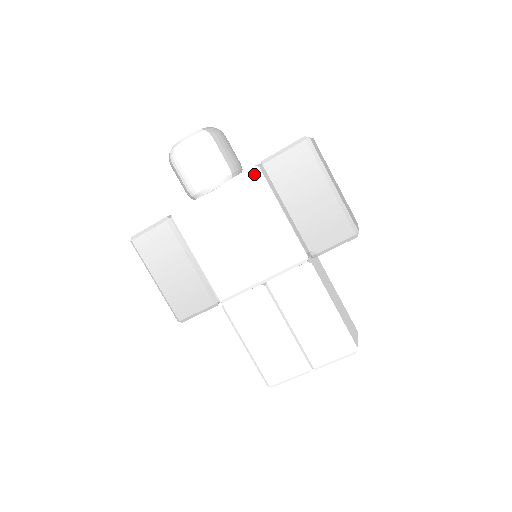
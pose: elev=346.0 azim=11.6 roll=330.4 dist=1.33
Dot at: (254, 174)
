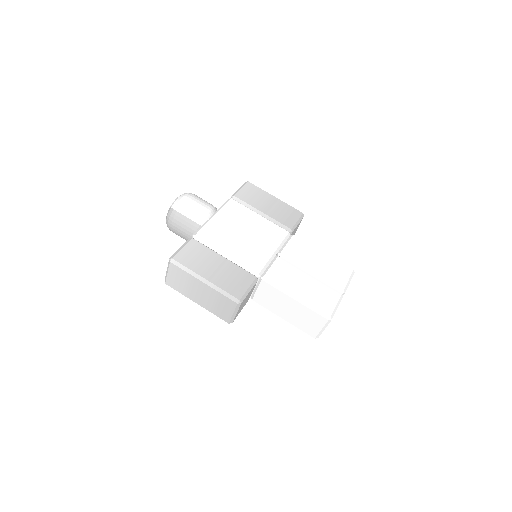
Dot at: (232, 200)
